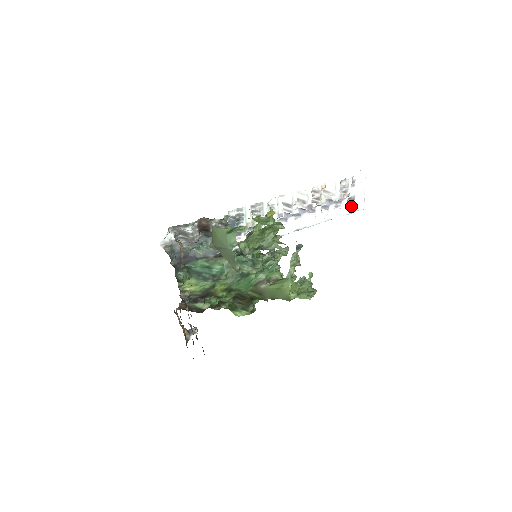
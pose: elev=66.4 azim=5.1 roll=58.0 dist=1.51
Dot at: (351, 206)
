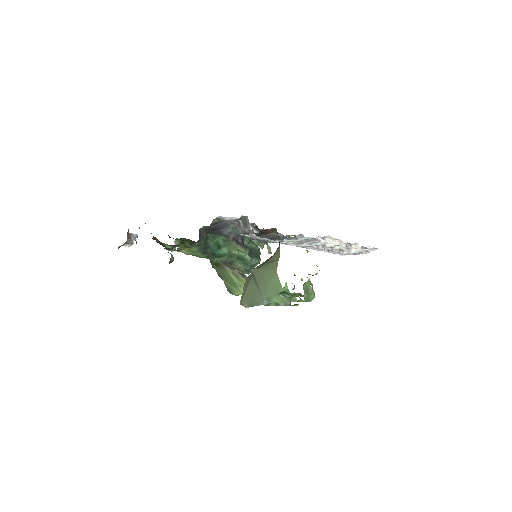
Dot at: (341, 252)
